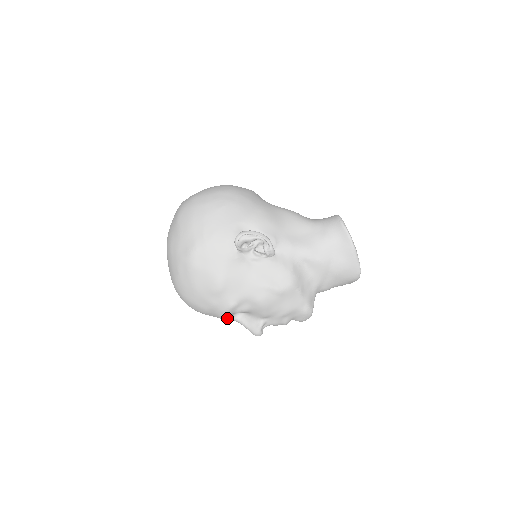
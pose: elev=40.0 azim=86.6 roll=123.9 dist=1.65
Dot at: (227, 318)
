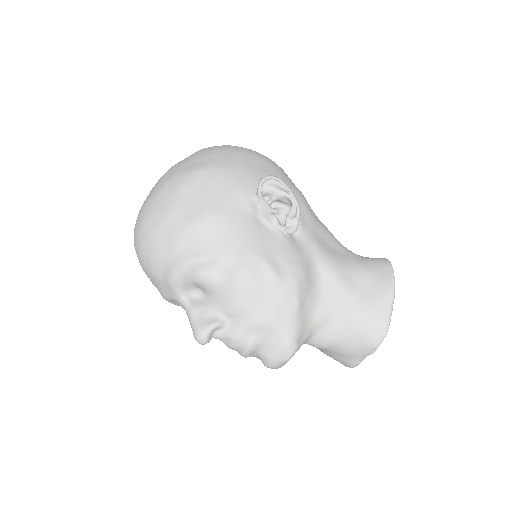
Dot at: (177, 285)
